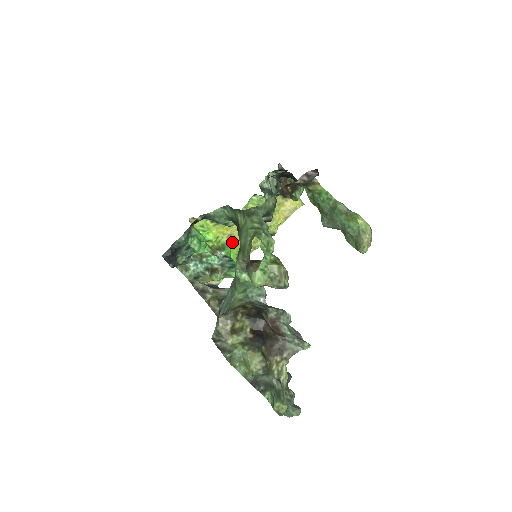
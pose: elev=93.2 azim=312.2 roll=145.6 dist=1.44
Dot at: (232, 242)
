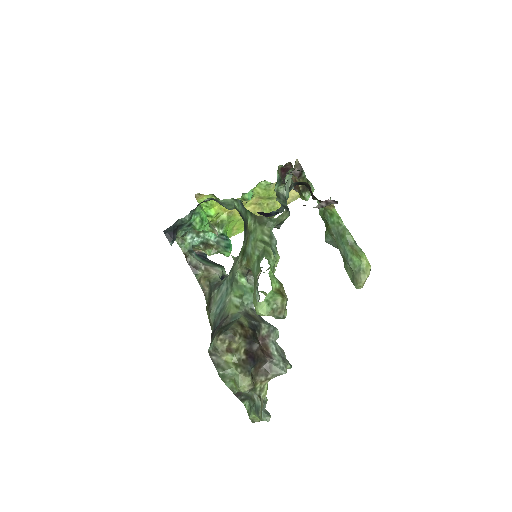
Dot at: (231, 219)
